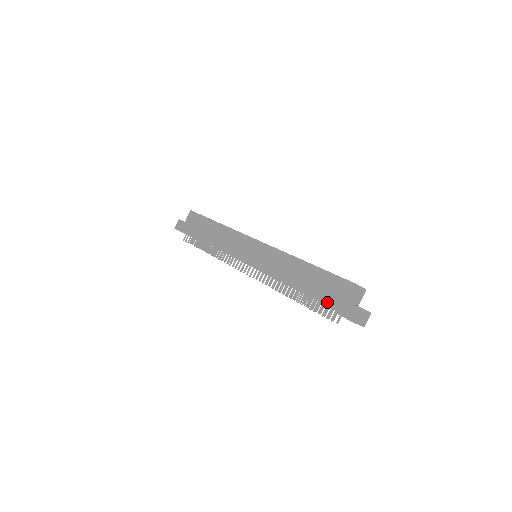
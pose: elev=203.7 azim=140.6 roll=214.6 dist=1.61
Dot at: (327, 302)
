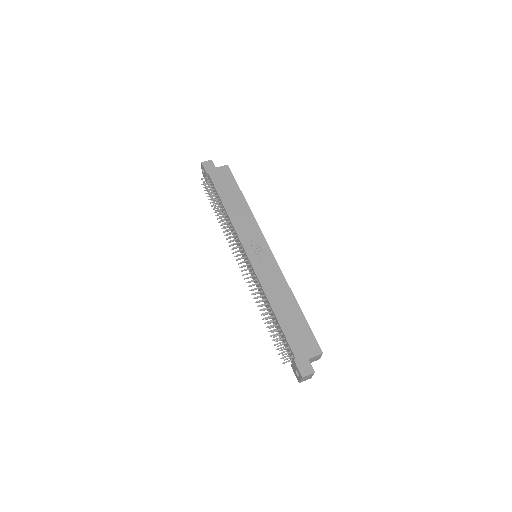
Dot at: (293, 345)
